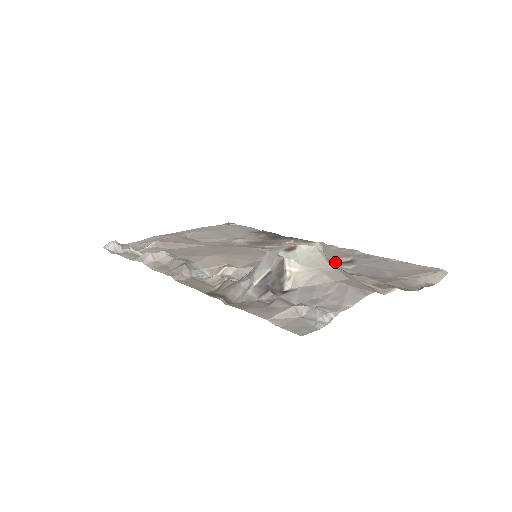
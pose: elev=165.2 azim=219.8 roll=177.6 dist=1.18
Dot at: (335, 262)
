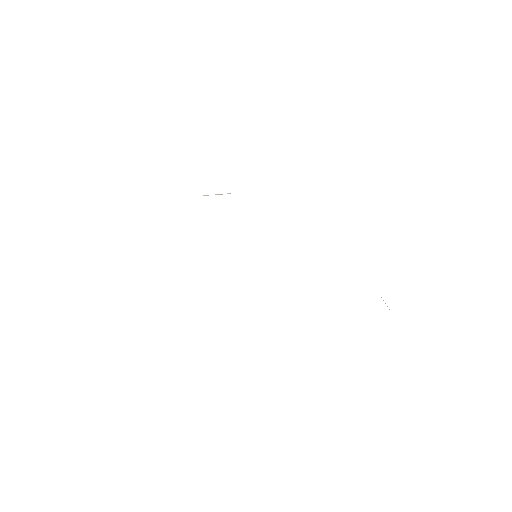
Dot at: occluded
